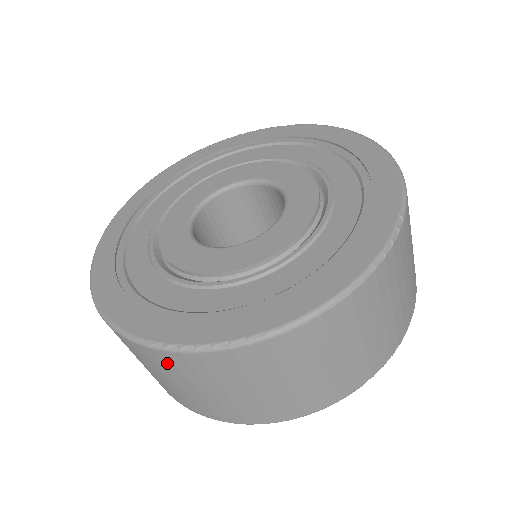
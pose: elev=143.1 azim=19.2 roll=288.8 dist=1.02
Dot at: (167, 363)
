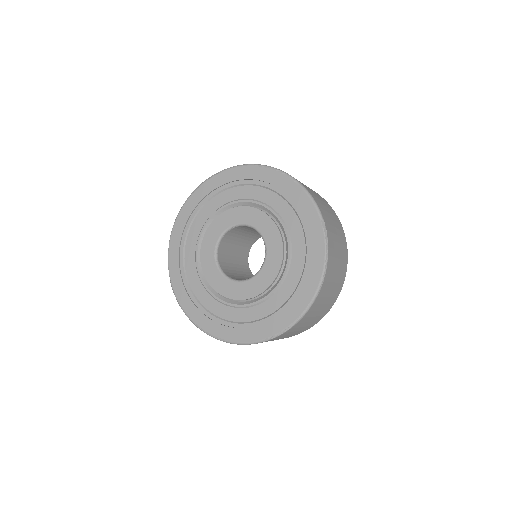
Dot at: occluded
